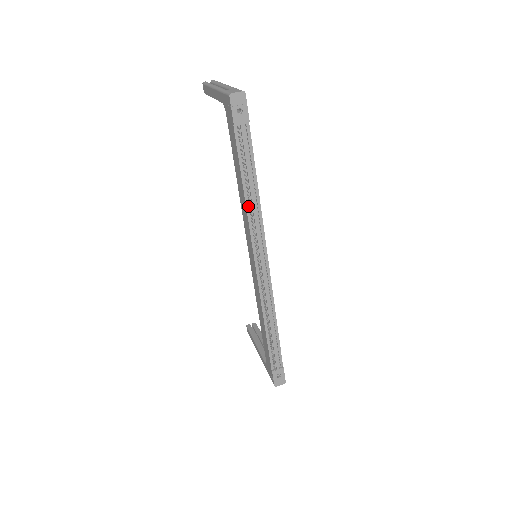
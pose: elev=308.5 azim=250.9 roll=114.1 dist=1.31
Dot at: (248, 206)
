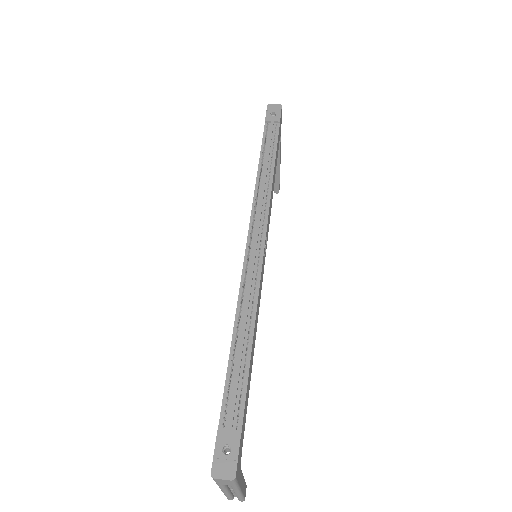
Dot at: occluded
